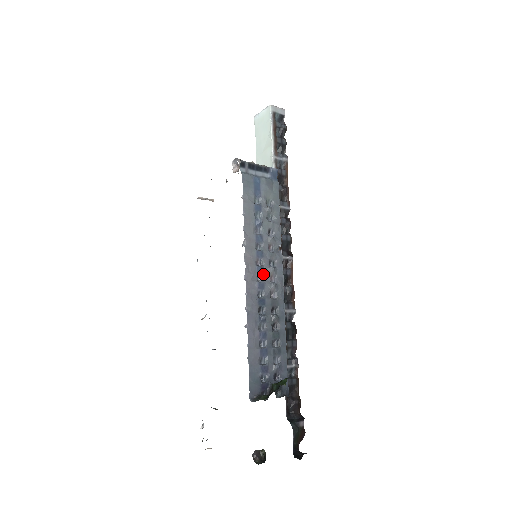
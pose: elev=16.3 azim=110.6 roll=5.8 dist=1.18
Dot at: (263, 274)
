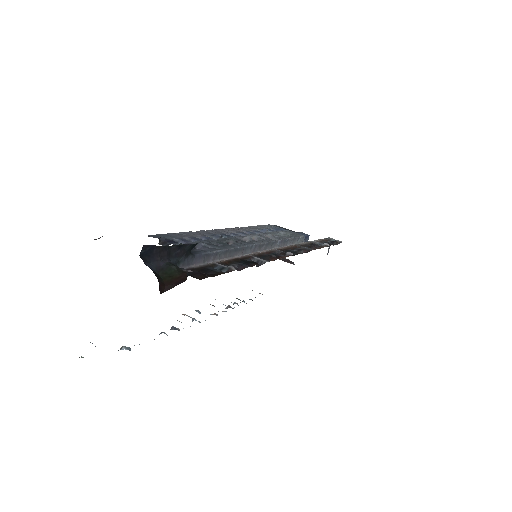
Dot at: (244, 236)
